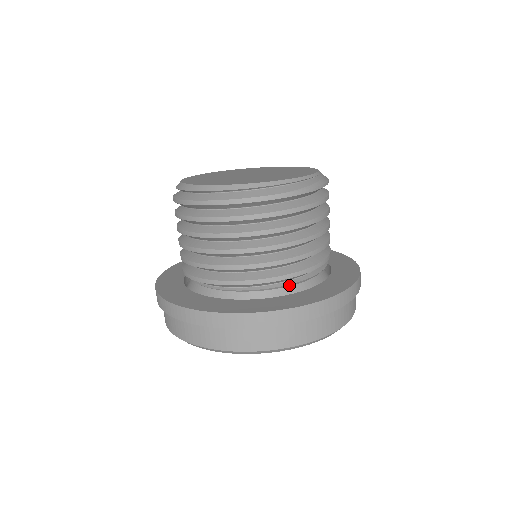
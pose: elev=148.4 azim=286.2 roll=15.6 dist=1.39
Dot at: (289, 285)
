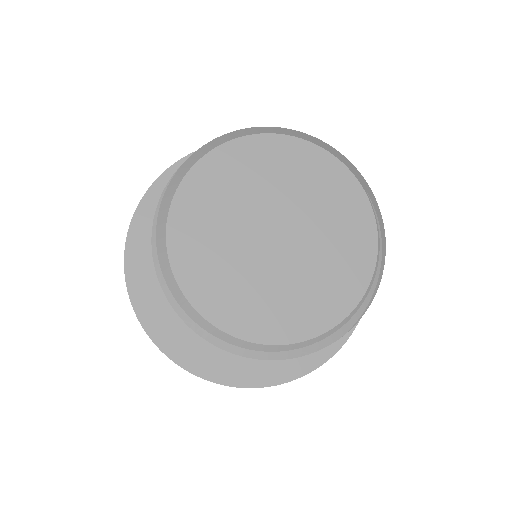
Dot at: occluded
